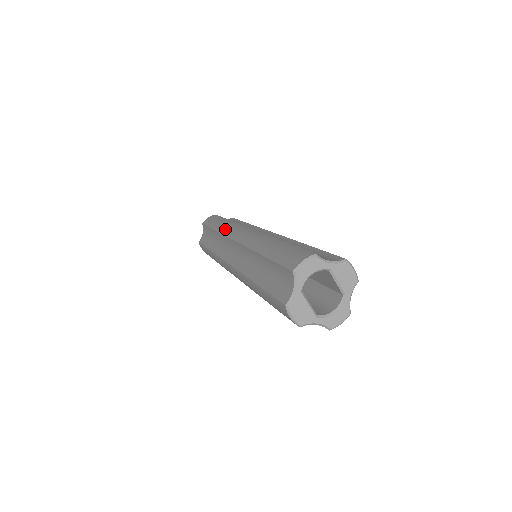
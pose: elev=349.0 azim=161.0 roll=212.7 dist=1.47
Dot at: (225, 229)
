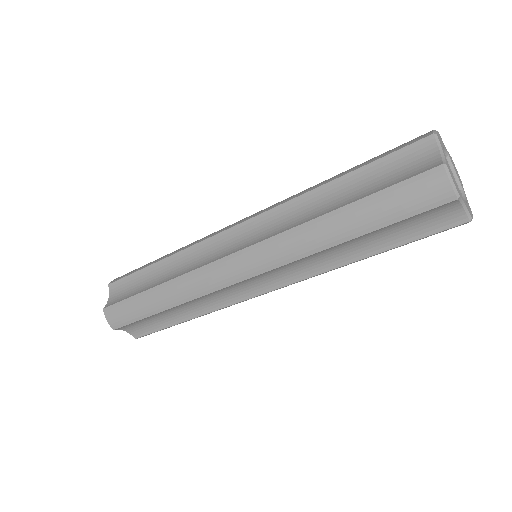
Dot at: occluded
